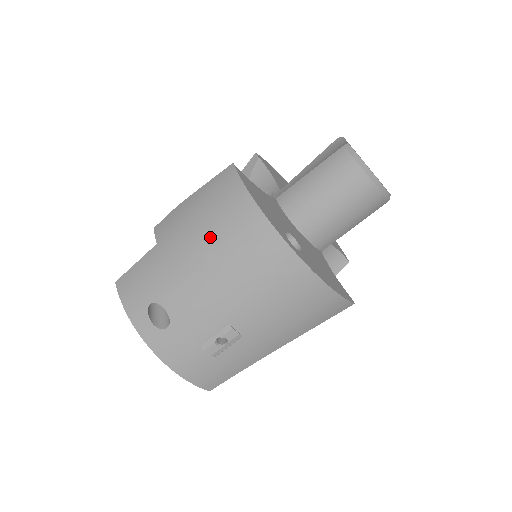
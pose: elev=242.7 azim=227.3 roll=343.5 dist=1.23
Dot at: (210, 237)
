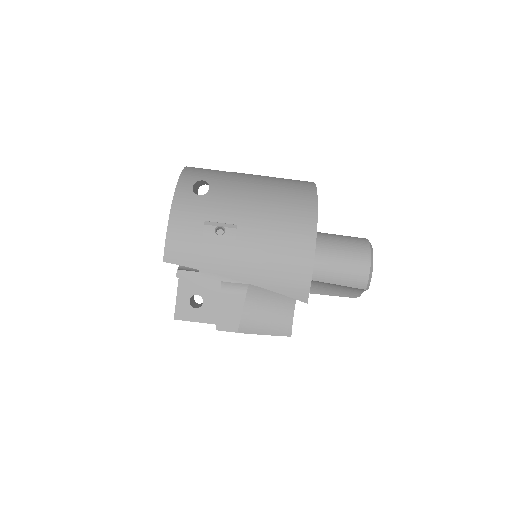
Dot at: (275, 185)
